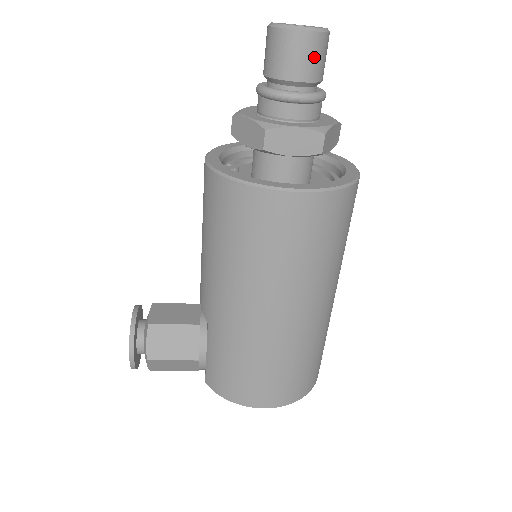
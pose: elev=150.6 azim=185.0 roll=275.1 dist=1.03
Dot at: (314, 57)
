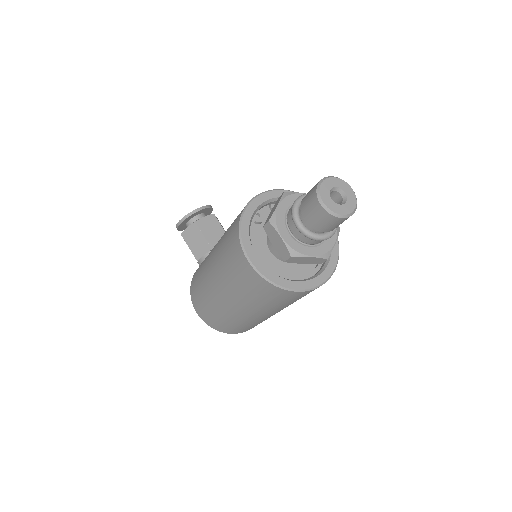
Dot at: (320, 220)
